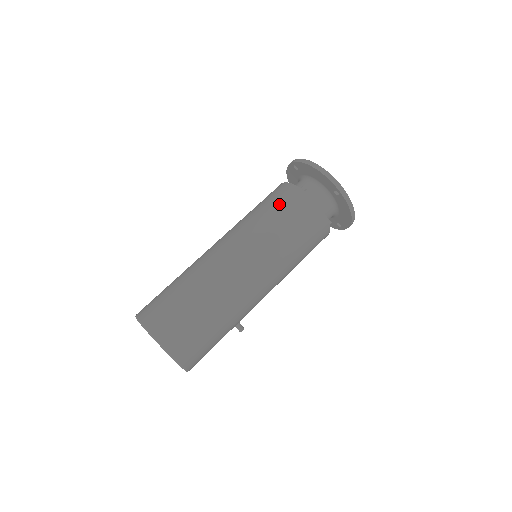
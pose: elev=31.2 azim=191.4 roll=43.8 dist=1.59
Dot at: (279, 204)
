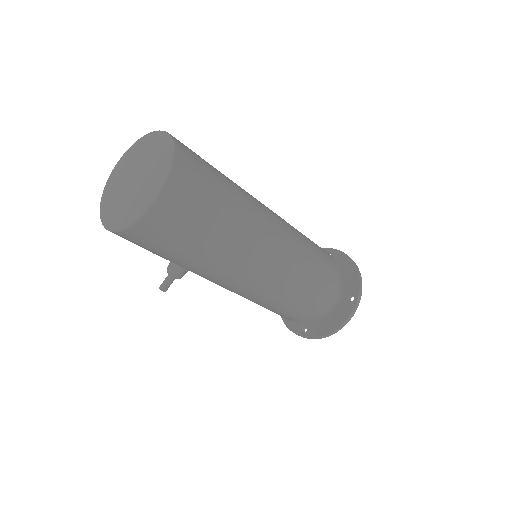
Dot at: (319, 248)
